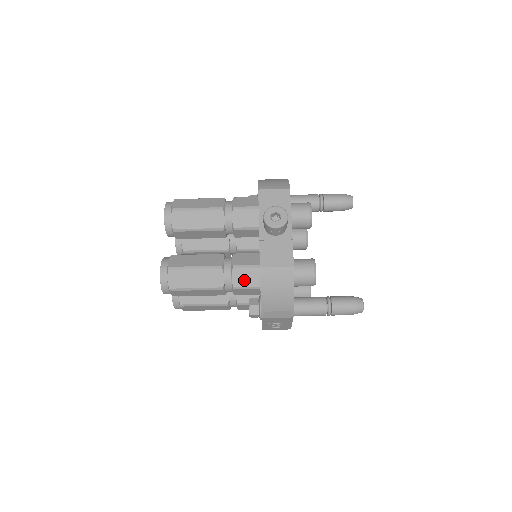
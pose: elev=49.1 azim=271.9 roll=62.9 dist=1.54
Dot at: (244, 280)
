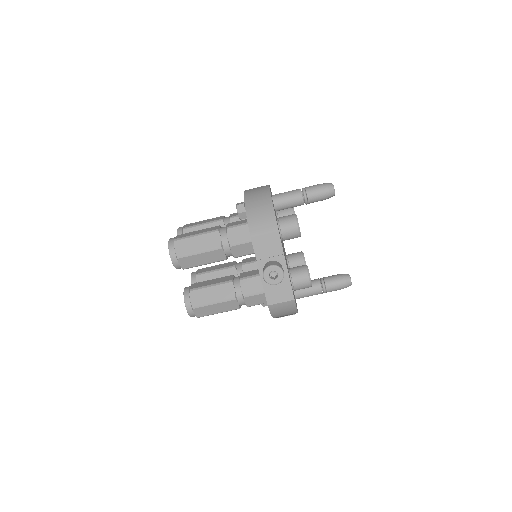
Dot at: (255, 302)
